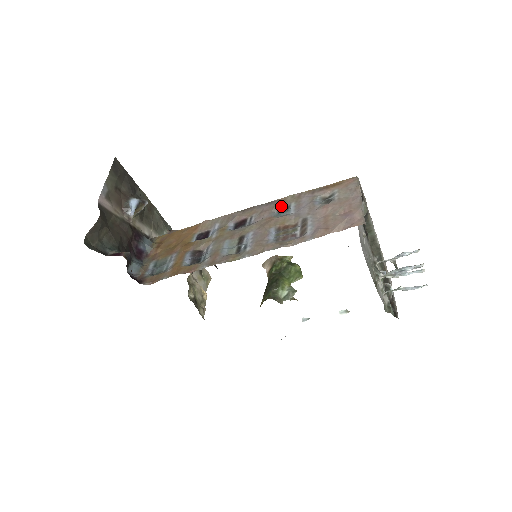
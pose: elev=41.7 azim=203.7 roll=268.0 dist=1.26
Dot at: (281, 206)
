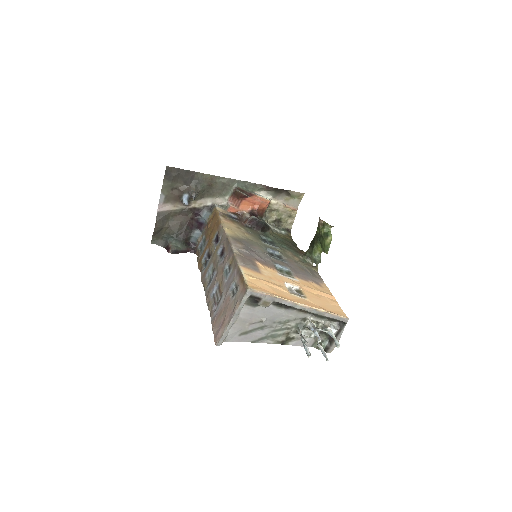
Dot at: (230, 263)
